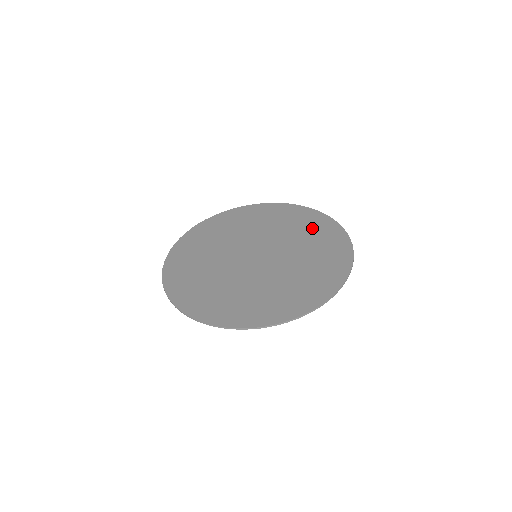
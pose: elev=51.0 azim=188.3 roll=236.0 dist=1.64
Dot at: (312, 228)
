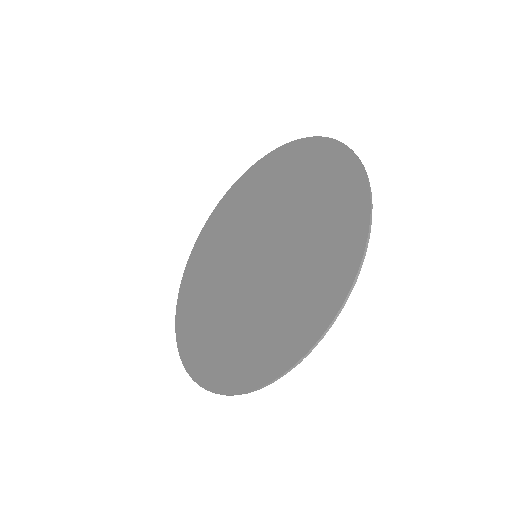
Dot at: (329, 242)
